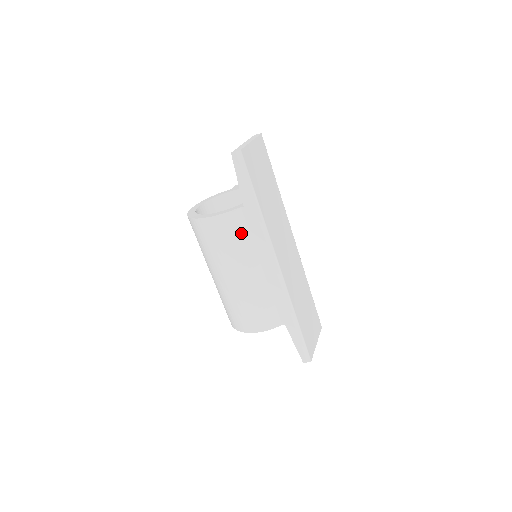
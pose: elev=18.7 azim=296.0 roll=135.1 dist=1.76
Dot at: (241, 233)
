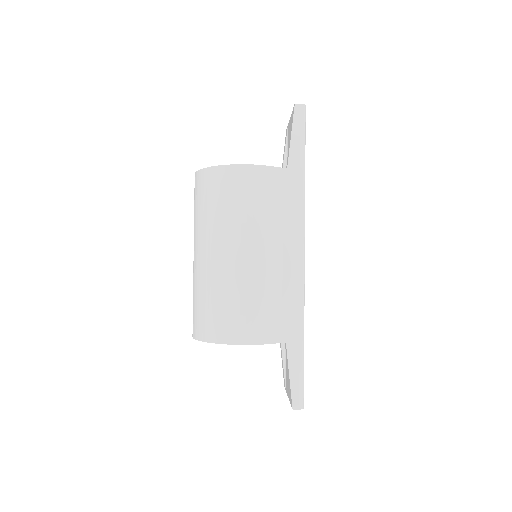
Dot at: (274, 198)
